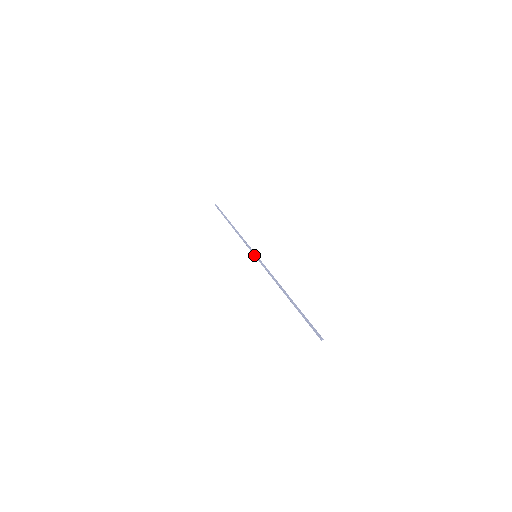
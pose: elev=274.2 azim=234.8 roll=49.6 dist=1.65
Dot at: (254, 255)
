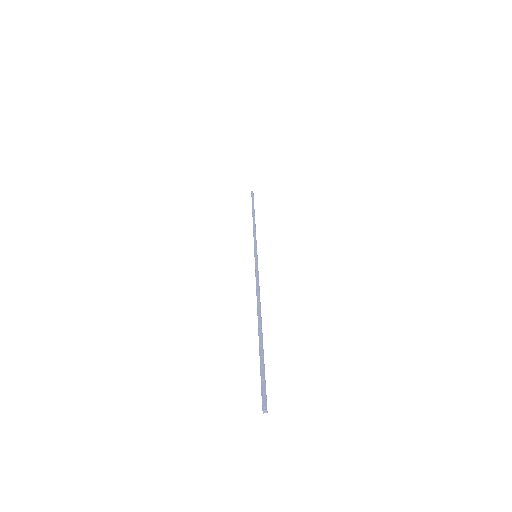
Dot at: (254, 253)
